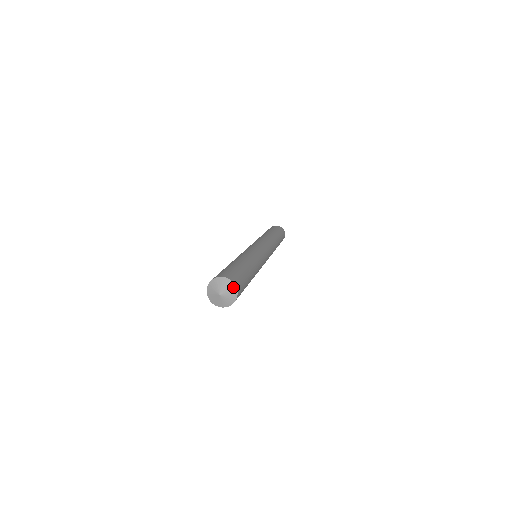
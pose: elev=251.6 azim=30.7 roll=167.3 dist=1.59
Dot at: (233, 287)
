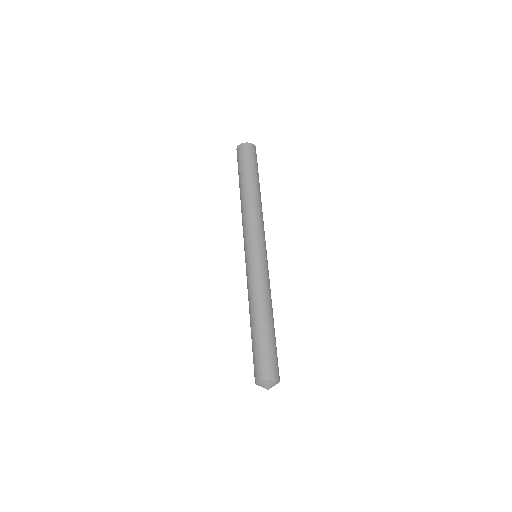
Dot at: occluded
